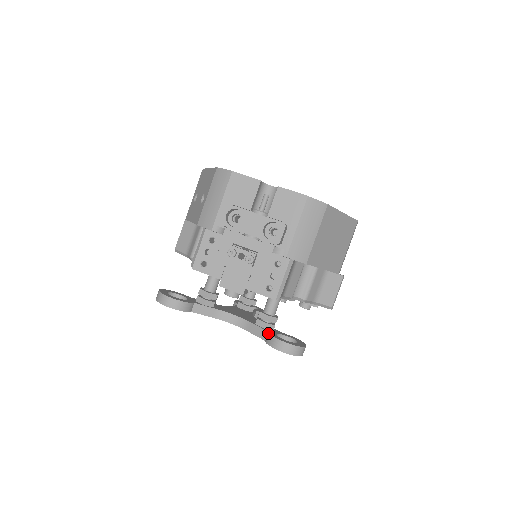
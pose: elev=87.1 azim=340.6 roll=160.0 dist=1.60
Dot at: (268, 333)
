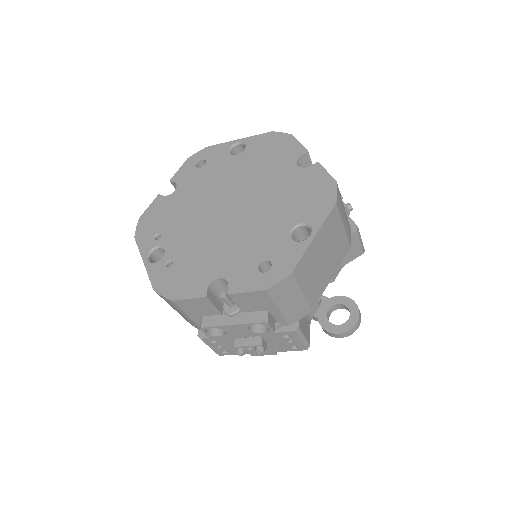
Dot at: (319, 323)
